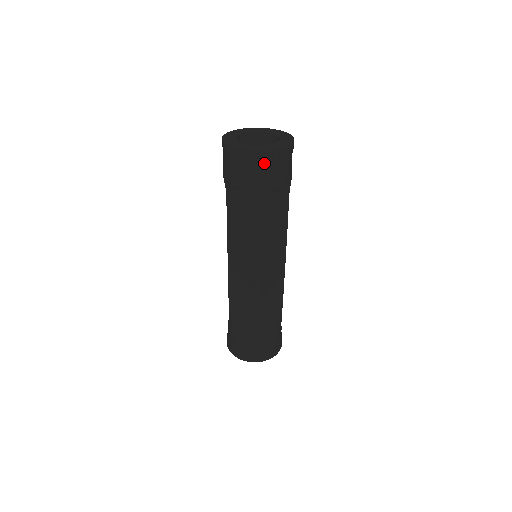
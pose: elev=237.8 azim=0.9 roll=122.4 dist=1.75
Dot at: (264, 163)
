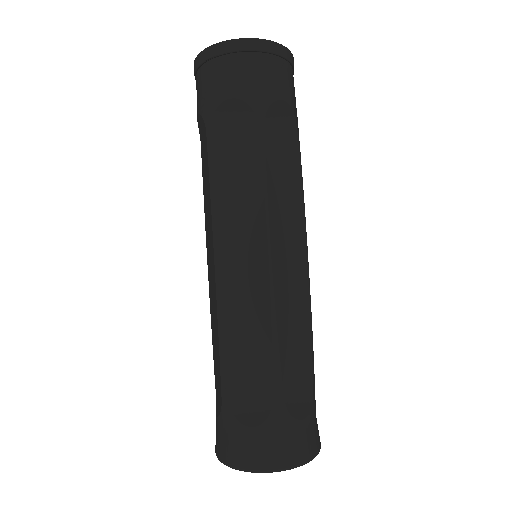
Dot at: (262, 60)
